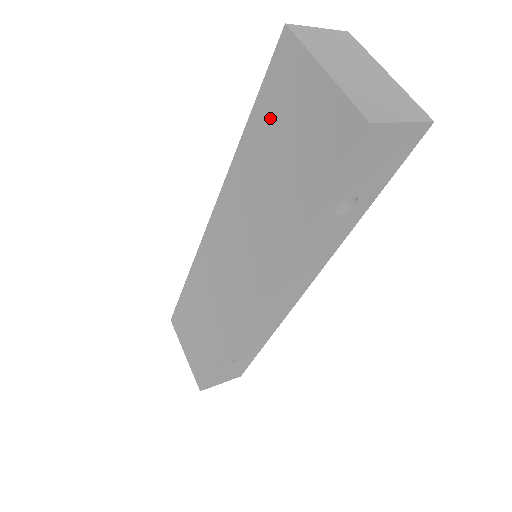
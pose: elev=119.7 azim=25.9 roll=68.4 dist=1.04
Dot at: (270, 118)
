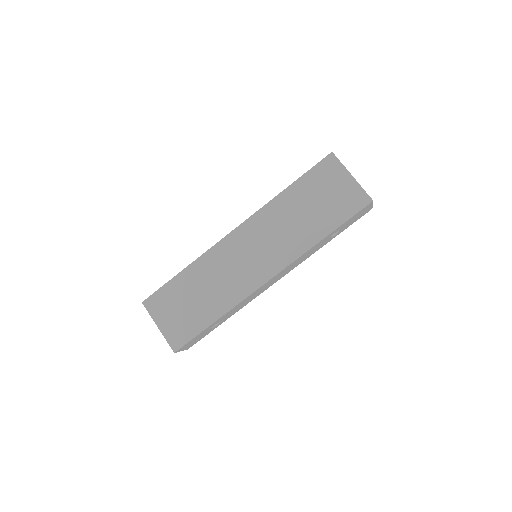
Dot at: (312, 186)
